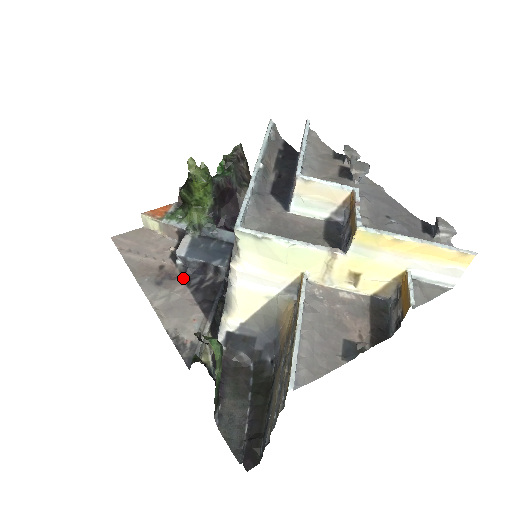
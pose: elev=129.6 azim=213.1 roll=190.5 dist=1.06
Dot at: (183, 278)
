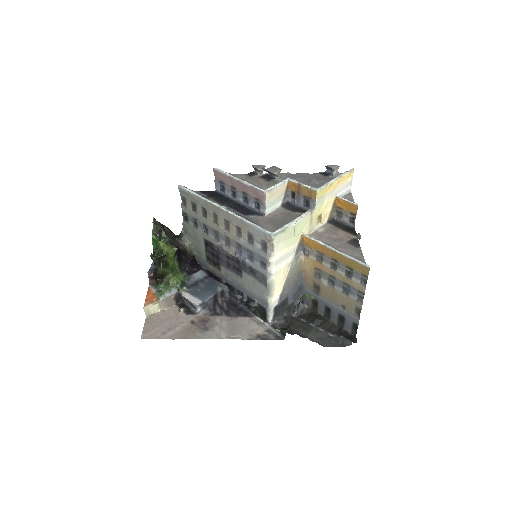
Dot at: (211, 315)
